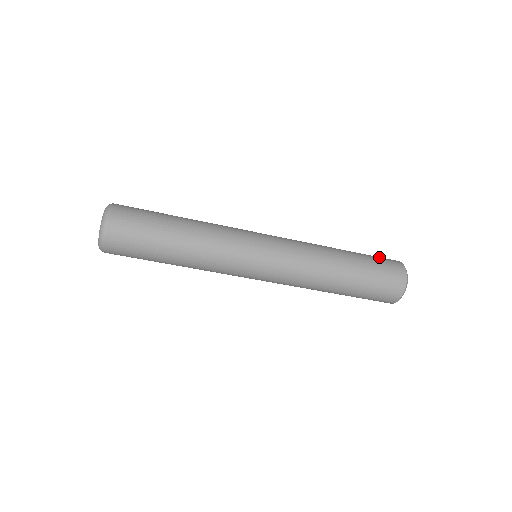
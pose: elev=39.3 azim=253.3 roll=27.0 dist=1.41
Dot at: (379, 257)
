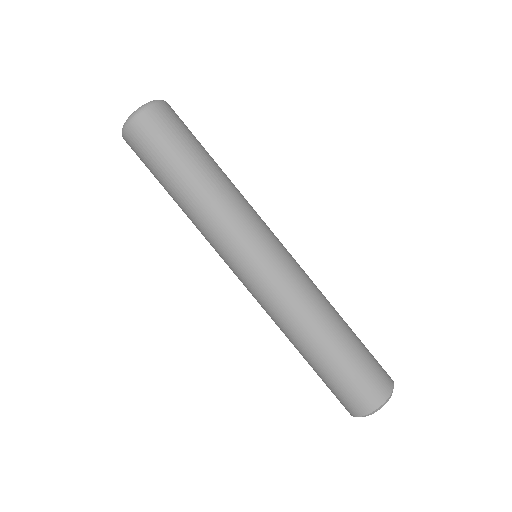
Dot at: occluded
